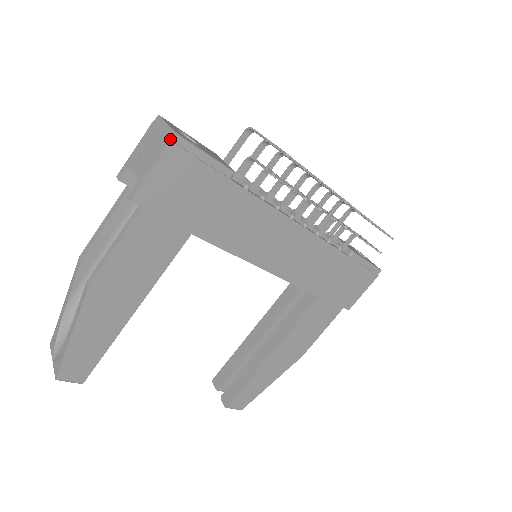
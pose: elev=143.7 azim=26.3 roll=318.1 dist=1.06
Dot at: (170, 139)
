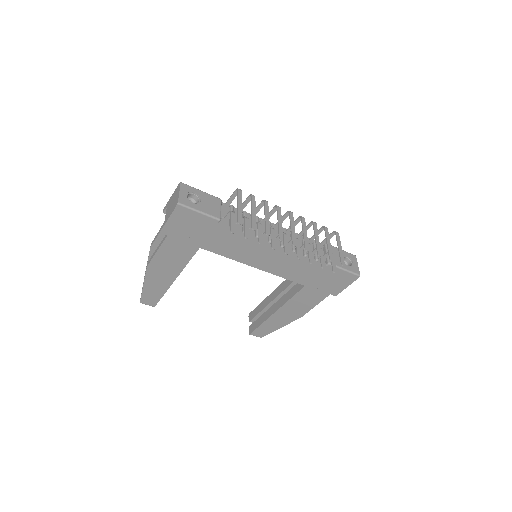
Dot at: (176, 206)
